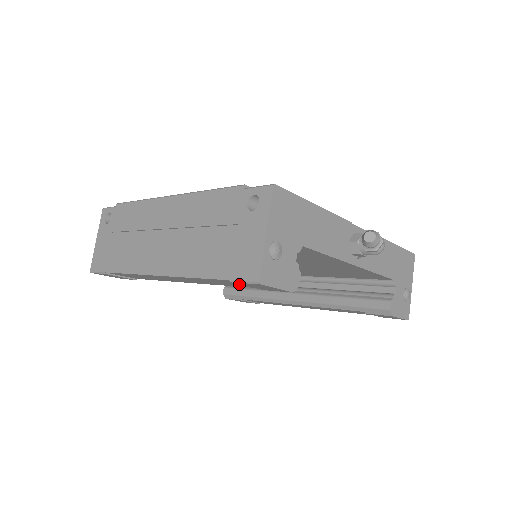
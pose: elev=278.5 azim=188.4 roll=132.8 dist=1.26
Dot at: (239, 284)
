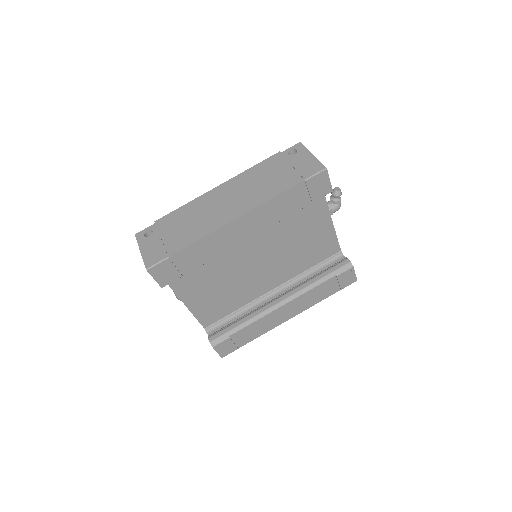
Dot at: (307, 186)
